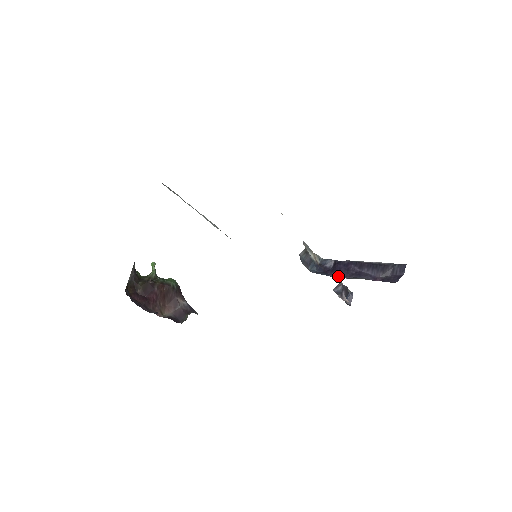
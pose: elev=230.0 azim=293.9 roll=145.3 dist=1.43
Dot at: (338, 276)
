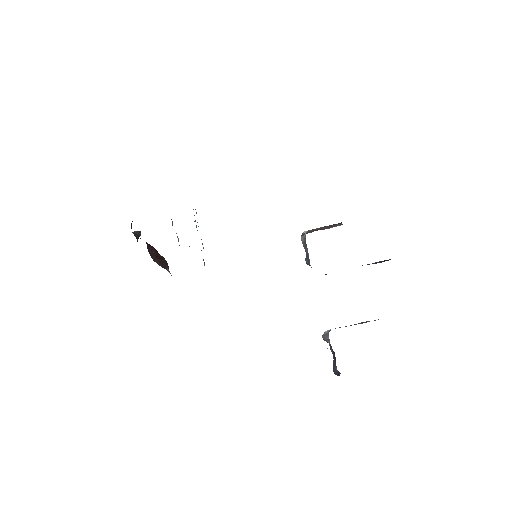
Dot at: occluded
